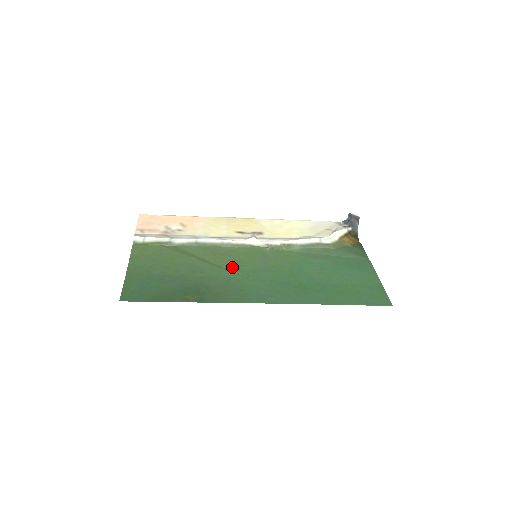
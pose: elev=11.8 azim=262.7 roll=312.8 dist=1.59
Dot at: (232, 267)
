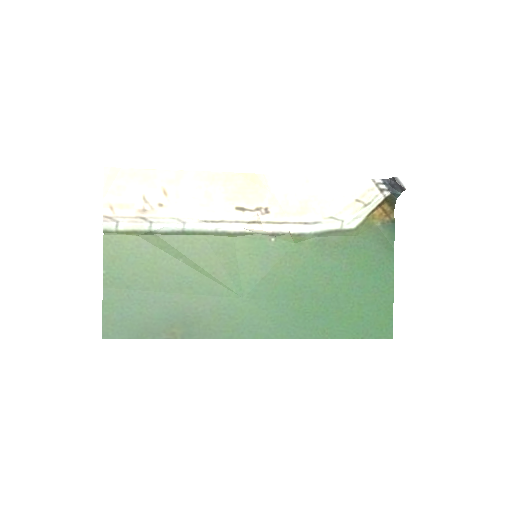
Dot at: (225, 277)
